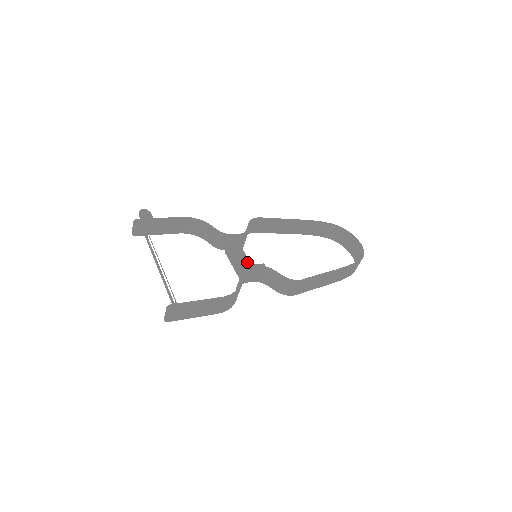
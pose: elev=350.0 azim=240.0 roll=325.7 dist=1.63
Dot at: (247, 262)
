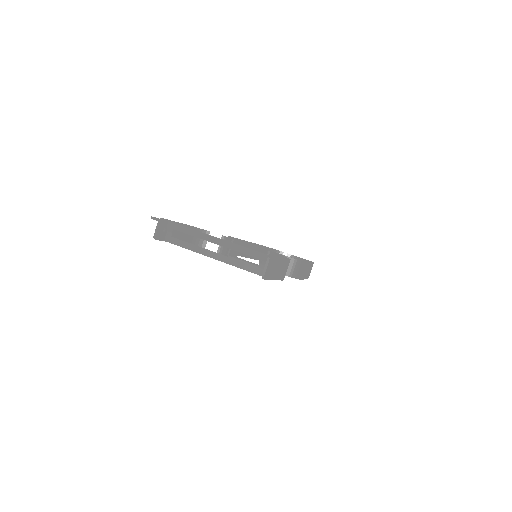
Dot at: (251, 262)
